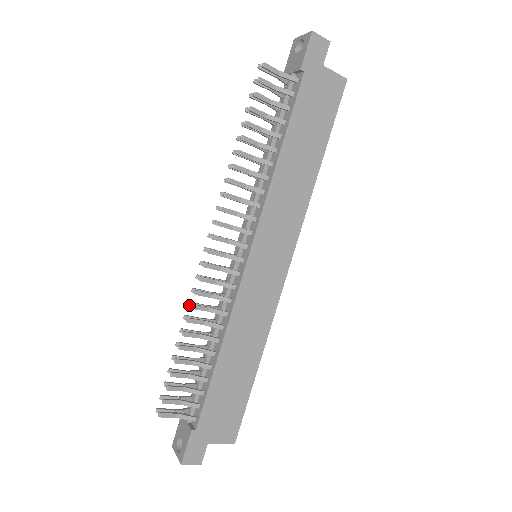
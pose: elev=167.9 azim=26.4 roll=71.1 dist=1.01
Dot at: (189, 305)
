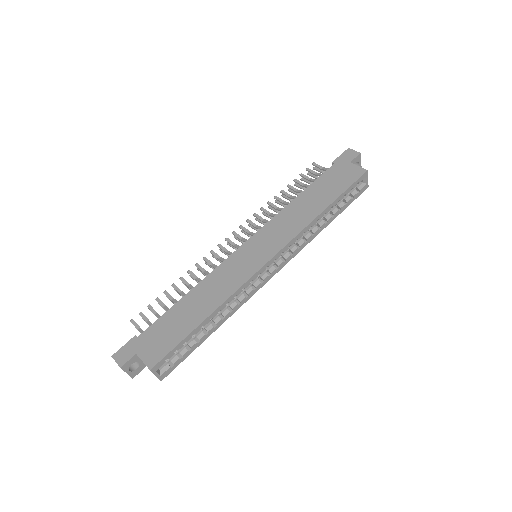
Dot at: (198, 269)
